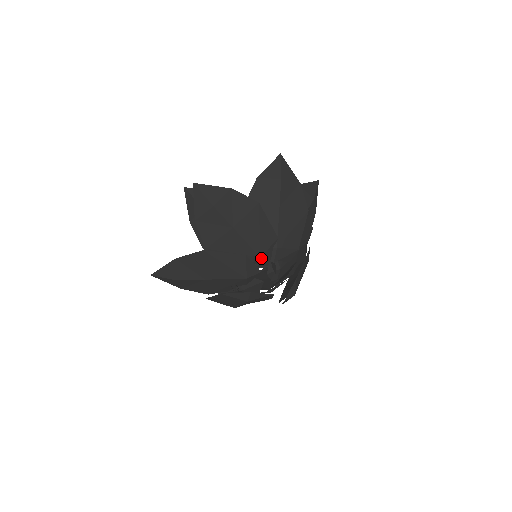
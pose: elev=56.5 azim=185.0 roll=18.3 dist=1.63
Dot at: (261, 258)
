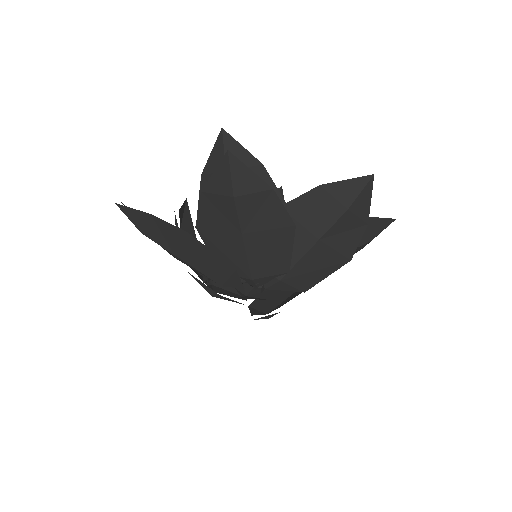
Dot at: (253, 280)
